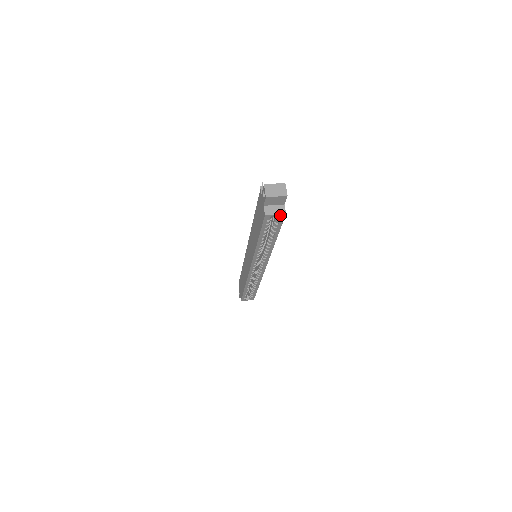
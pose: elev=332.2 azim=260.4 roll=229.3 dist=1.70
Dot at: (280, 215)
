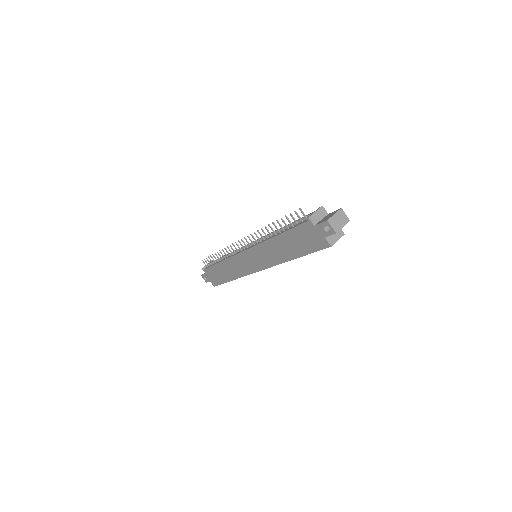
Dot at: (339, 238)
